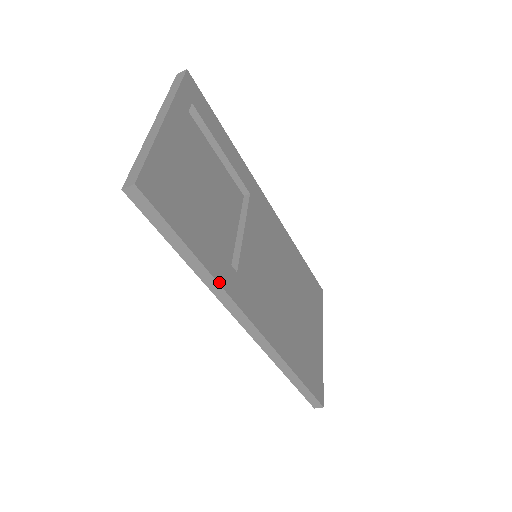
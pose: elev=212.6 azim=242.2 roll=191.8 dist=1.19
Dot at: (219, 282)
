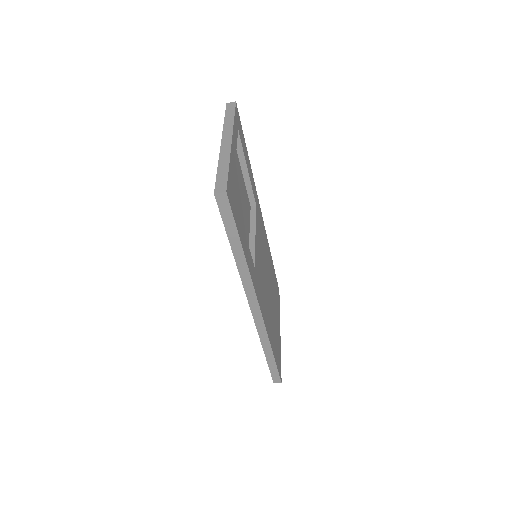
Dot at: (250, 272)
